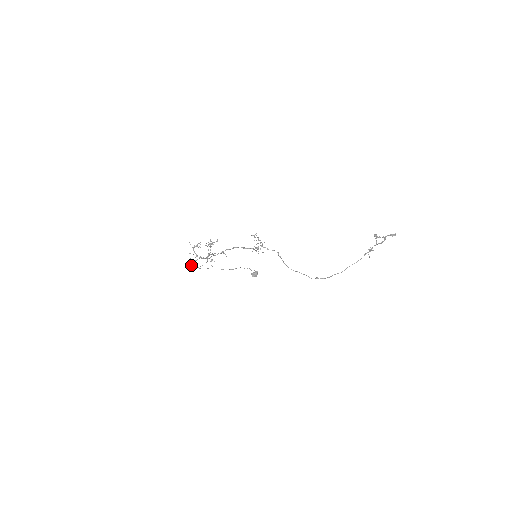
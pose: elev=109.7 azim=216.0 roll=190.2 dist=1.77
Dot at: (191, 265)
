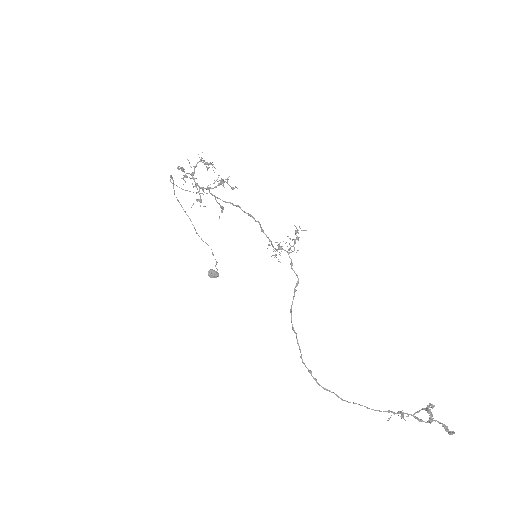
Dot at: occluded
